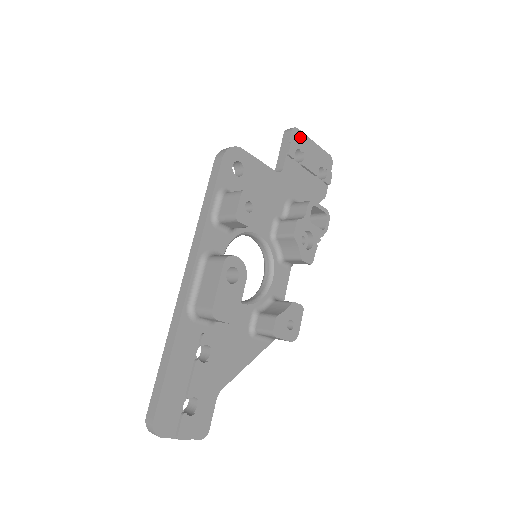
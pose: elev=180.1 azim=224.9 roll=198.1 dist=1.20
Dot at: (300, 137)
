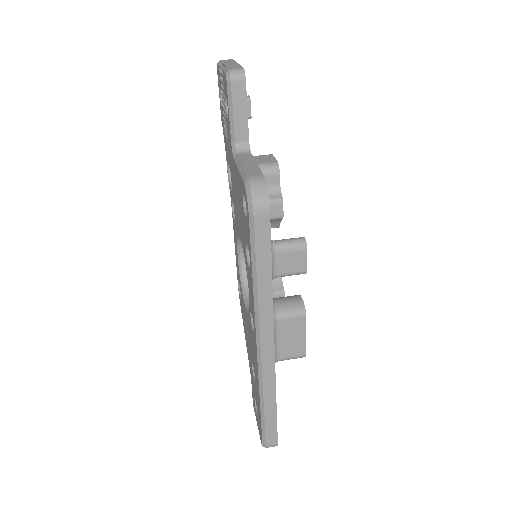
Dot at: occluded
